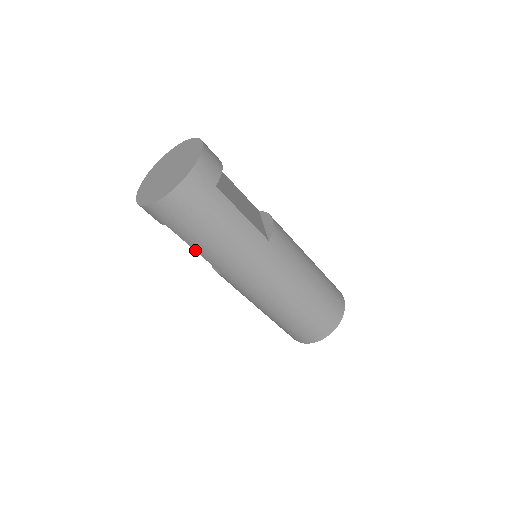
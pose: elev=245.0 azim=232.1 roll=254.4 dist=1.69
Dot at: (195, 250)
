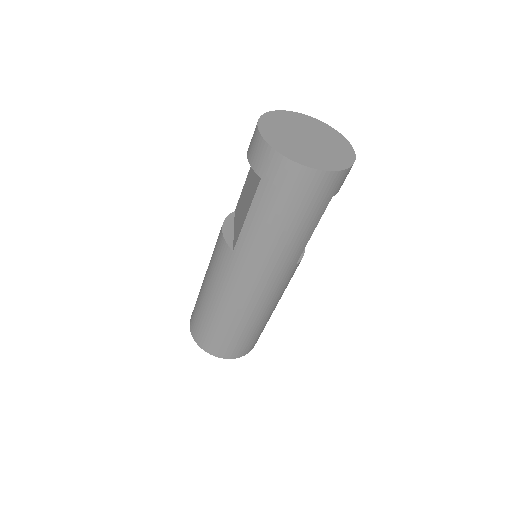
Dot at: (247, 217)
